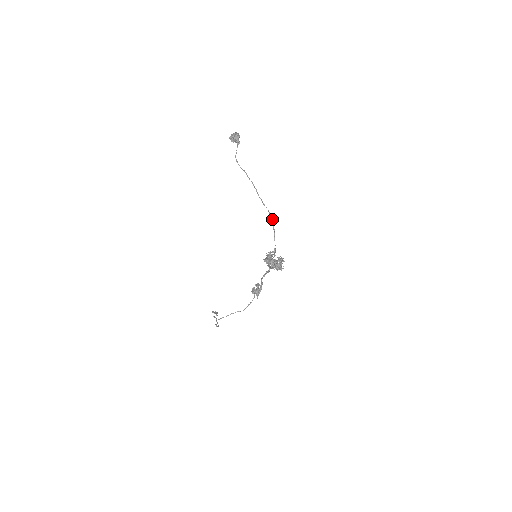
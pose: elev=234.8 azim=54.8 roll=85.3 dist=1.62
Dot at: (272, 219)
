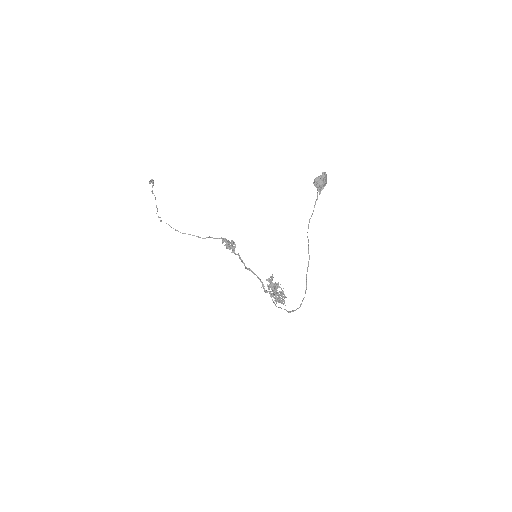
Dot at: occluded
